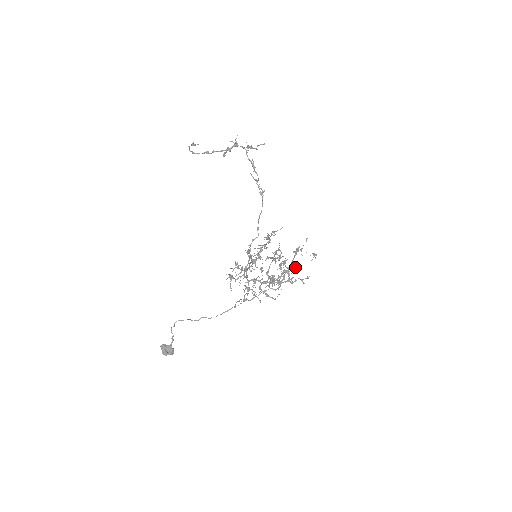
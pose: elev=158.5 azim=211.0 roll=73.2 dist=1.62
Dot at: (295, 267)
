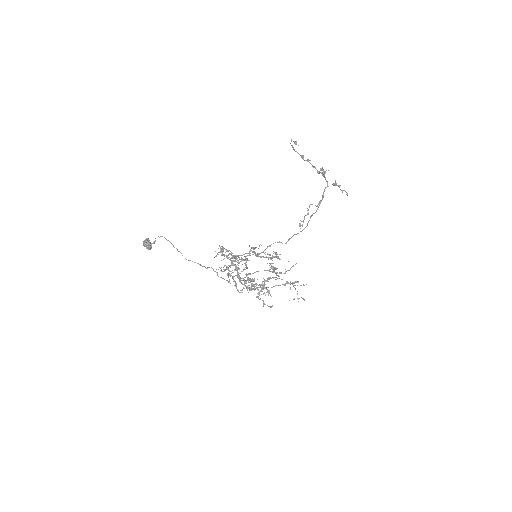
Dot at: (268, 292)
